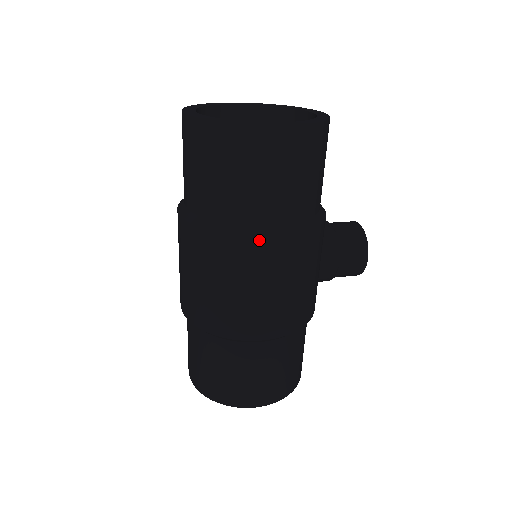
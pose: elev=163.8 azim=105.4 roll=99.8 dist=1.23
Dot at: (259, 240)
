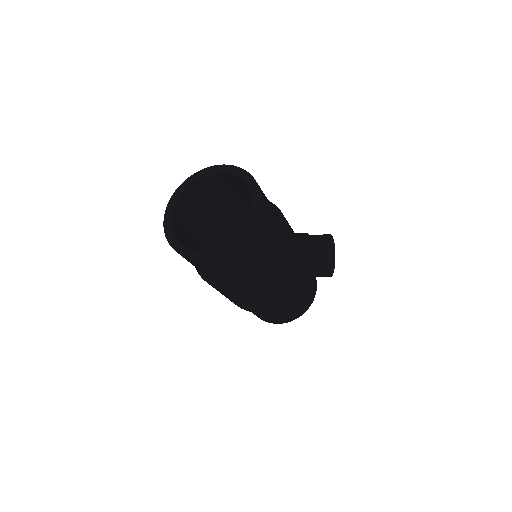
Dot at: (223, 290)
